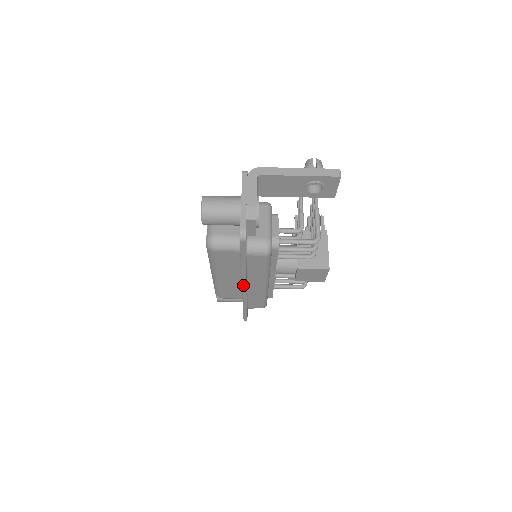
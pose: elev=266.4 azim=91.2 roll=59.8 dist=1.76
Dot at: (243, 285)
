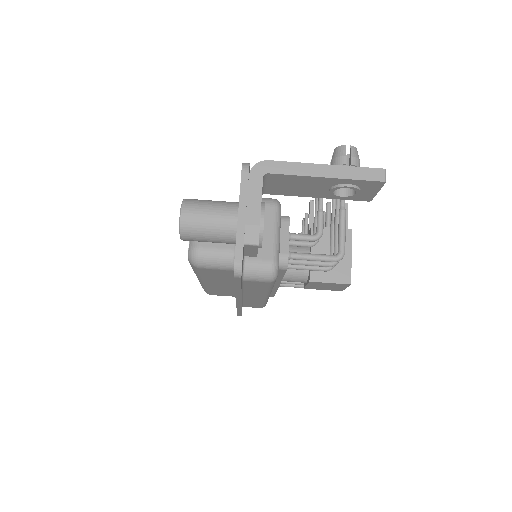
Dot at: (237, 300)
